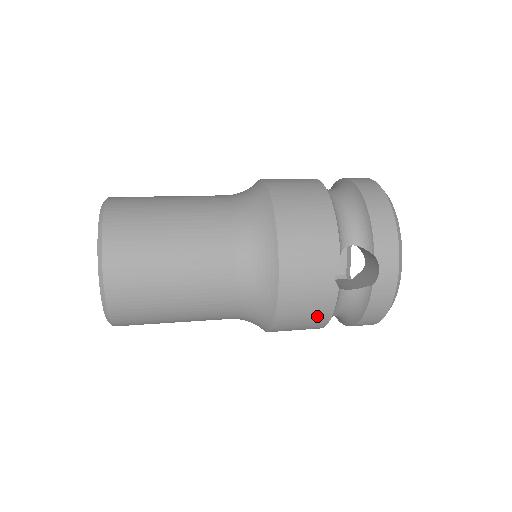
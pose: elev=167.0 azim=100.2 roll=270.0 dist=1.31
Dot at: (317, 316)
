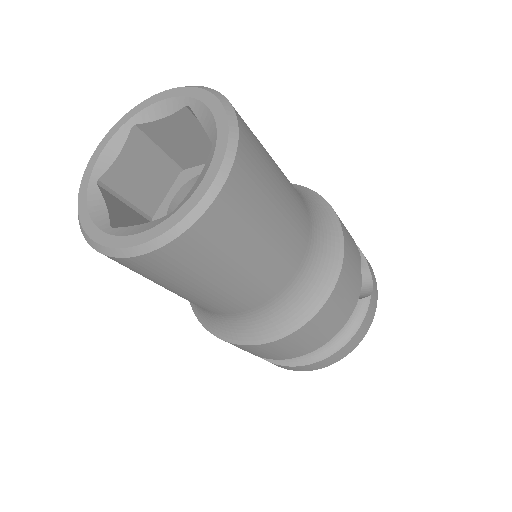
Dot at: (344, 314)
